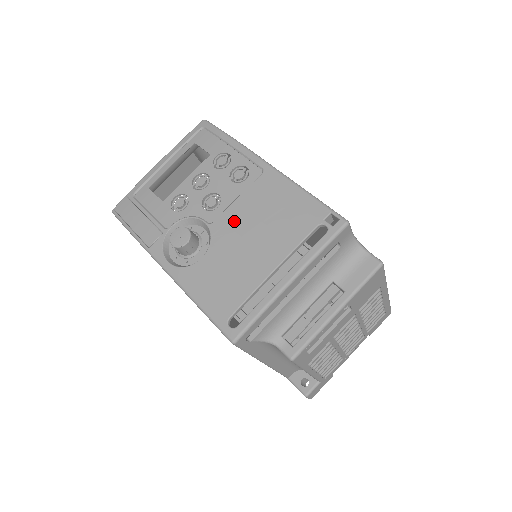
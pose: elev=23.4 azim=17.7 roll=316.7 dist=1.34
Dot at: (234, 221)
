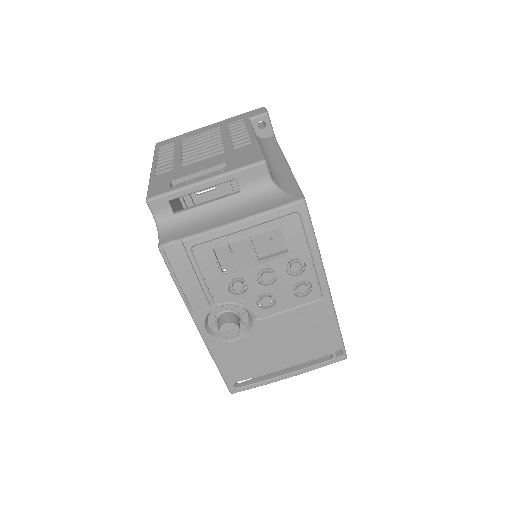
Dot at: (276, 327)
